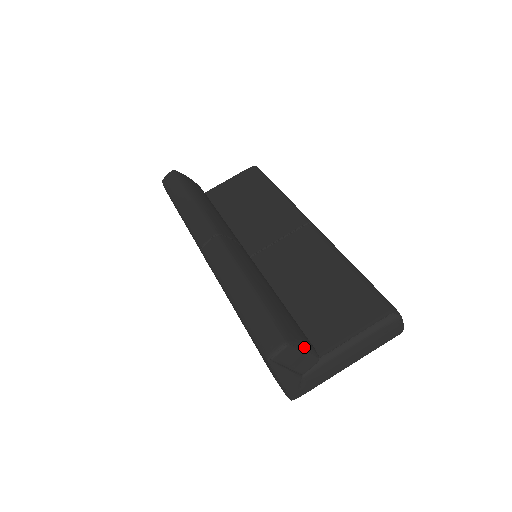
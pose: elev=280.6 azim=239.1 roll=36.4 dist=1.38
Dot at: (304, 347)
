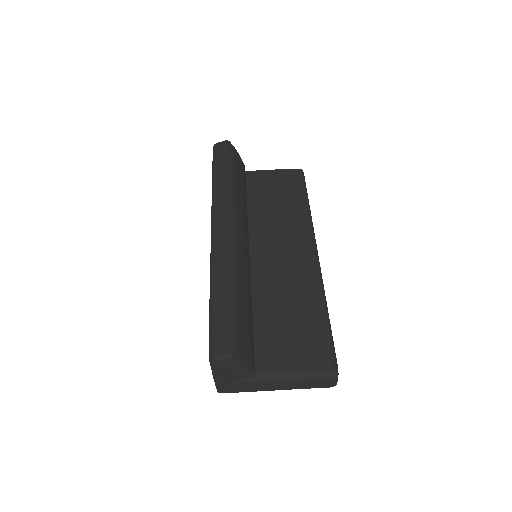
Dot at: (245, 363)
